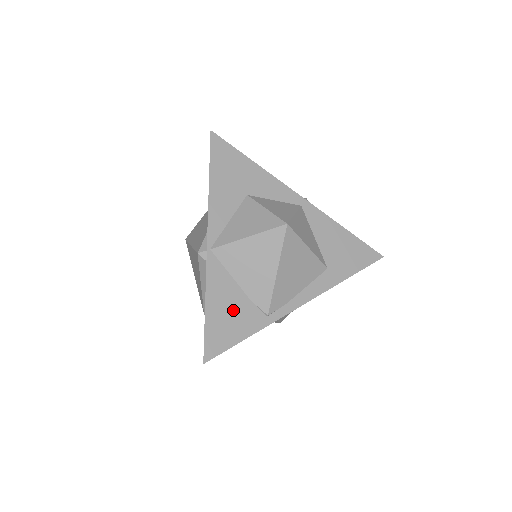
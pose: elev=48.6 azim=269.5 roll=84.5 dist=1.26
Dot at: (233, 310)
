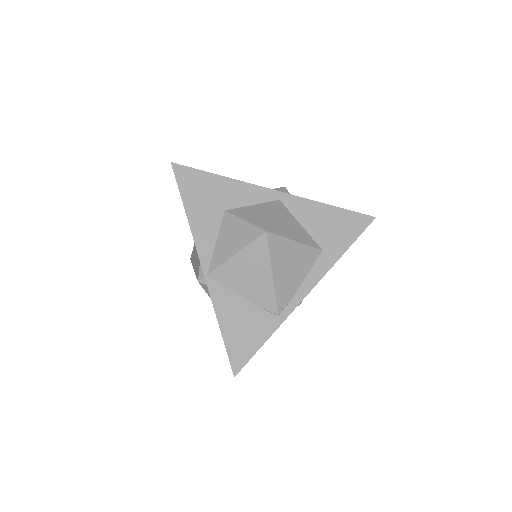
Dot at: (245, 321)
